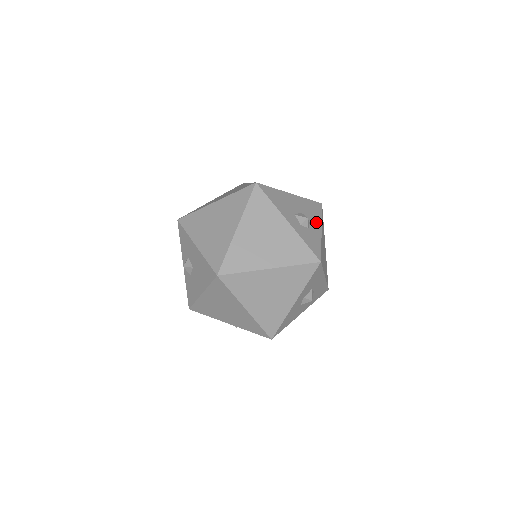
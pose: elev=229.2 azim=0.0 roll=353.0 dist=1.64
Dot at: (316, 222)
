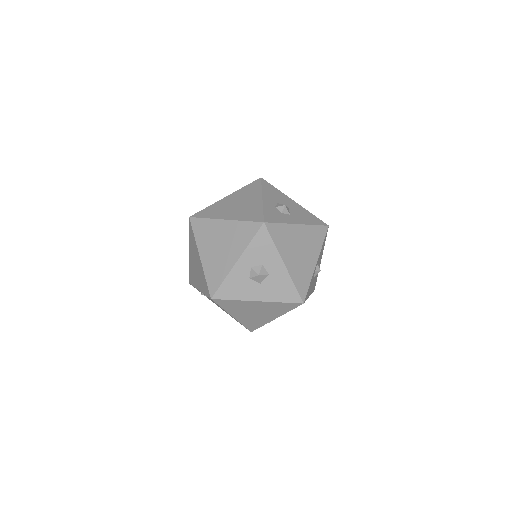
Dot at: (299, 220)
